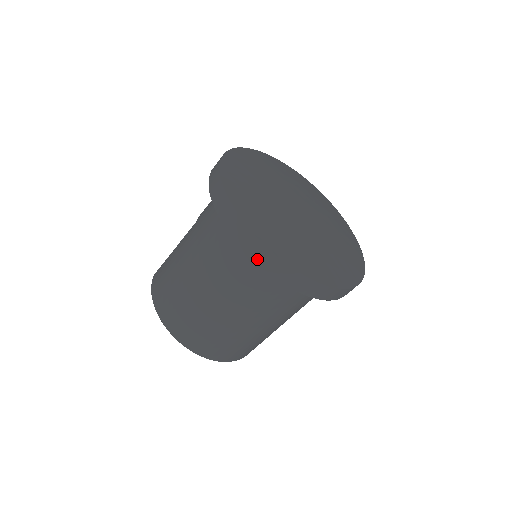
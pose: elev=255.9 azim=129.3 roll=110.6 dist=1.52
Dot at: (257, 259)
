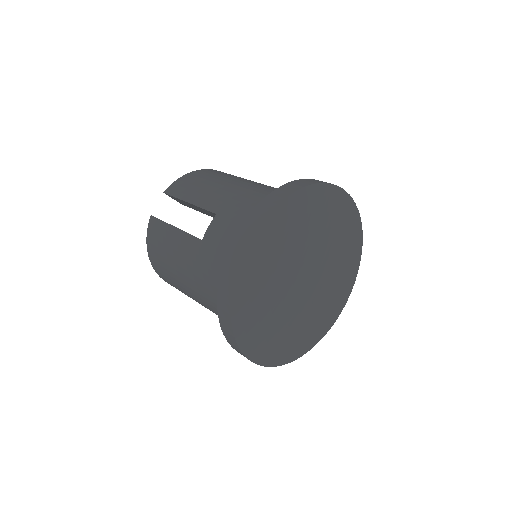
Dot at: (241, 354)
